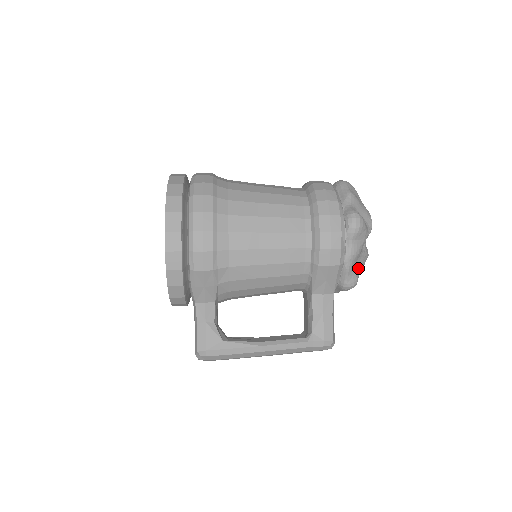
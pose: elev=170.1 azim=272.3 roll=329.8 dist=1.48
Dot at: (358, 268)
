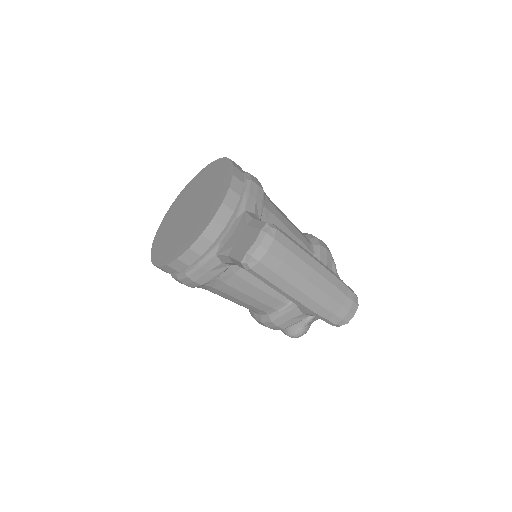
Dot at: occluded
